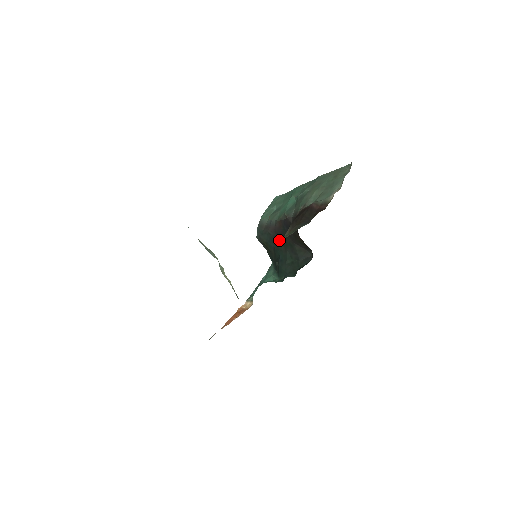
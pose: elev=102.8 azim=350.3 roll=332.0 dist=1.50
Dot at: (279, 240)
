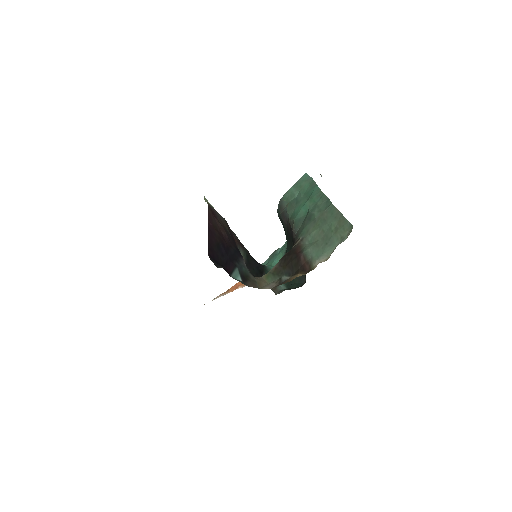
Dot at: (288, 238)
